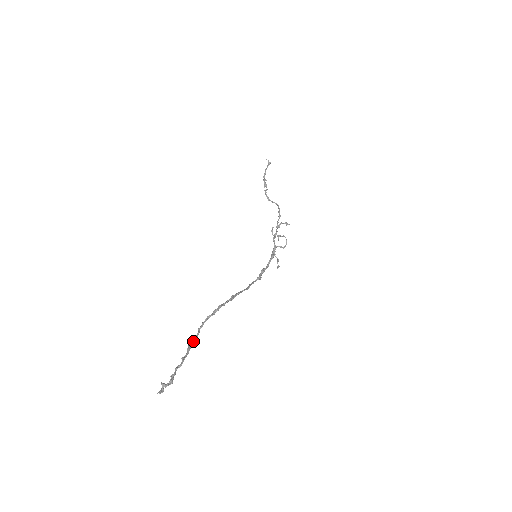
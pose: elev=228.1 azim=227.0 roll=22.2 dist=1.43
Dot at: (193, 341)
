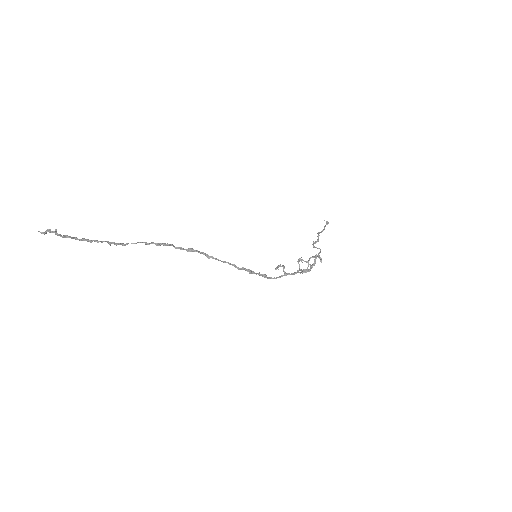
Dot at: (115, 243)
